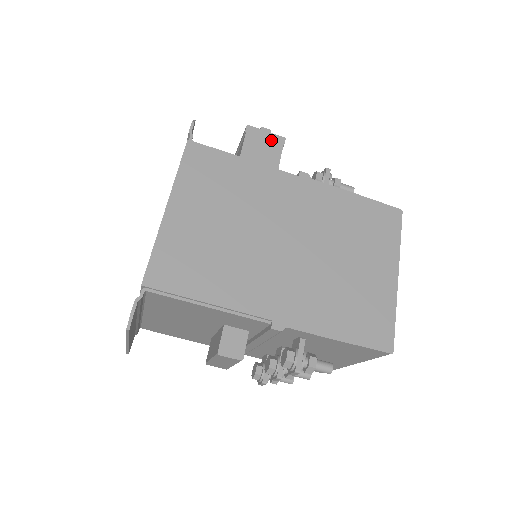
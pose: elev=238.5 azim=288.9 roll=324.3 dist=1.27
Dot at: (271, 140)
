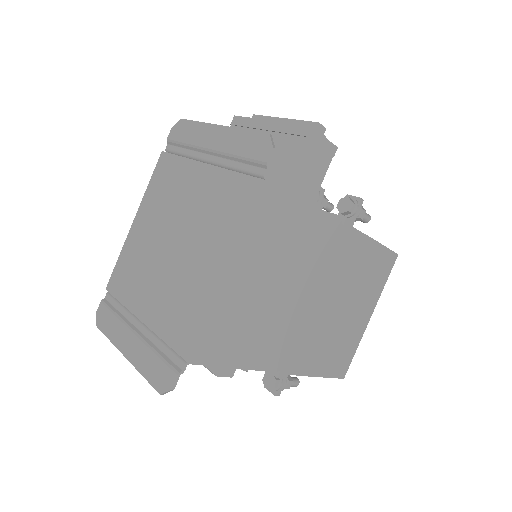
Dot at: (325, 150)
